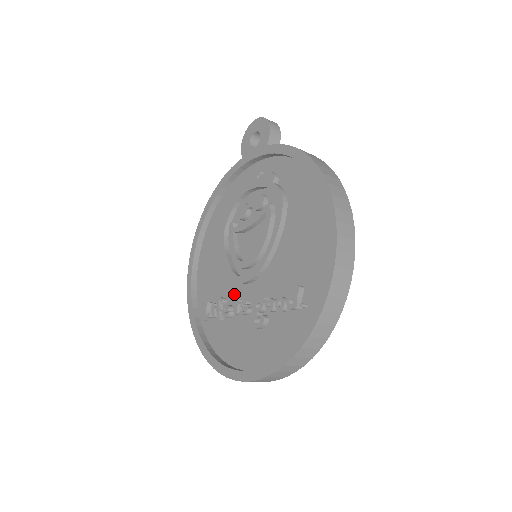
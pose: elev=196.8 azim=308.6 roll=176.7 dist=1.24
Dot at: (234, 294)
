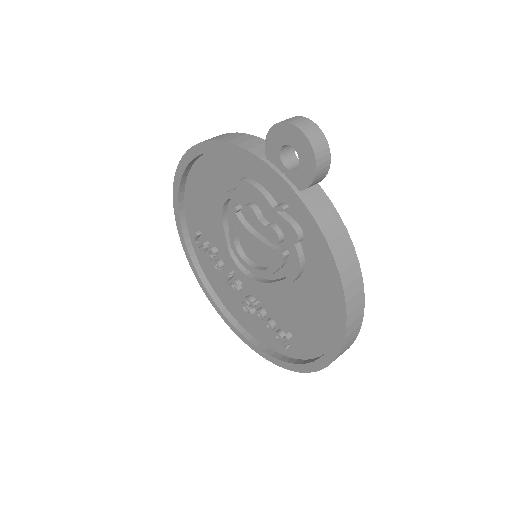
Dot at: (227, 258)
